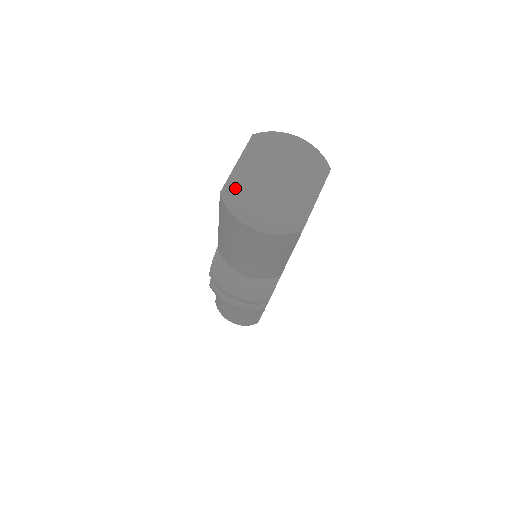
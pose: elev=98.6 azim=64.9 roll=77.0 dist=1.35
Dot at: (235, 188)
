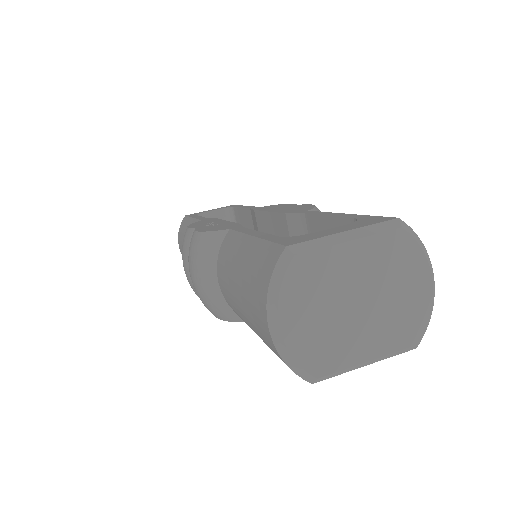
Dot at: (307, 264)
